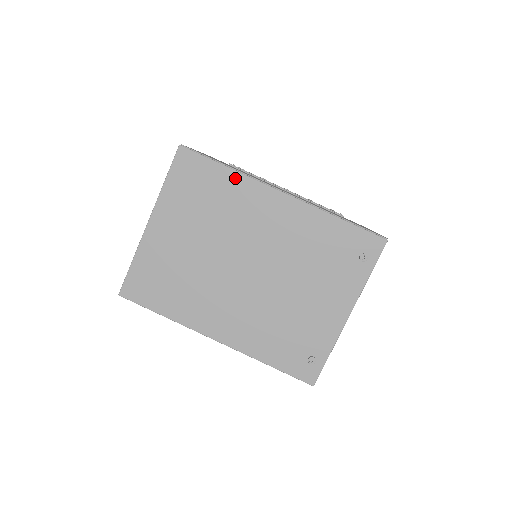
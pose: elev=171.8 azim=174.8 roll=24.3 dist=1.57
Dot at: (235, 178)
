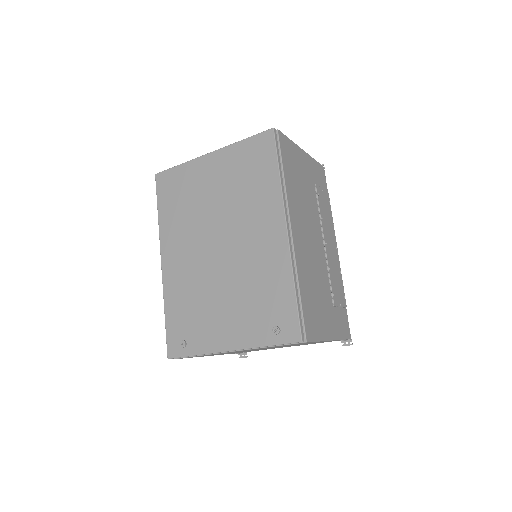
Dot at: (275, 185)
